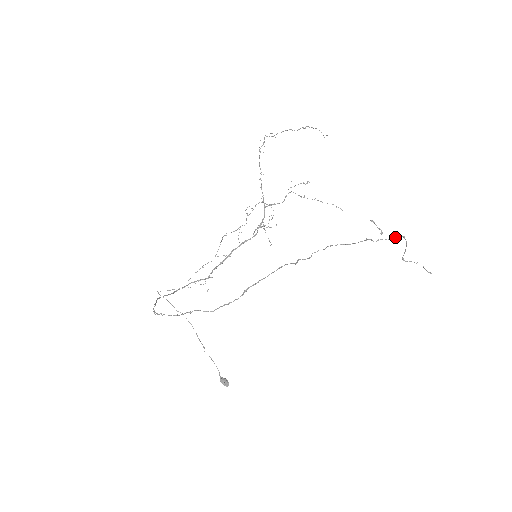
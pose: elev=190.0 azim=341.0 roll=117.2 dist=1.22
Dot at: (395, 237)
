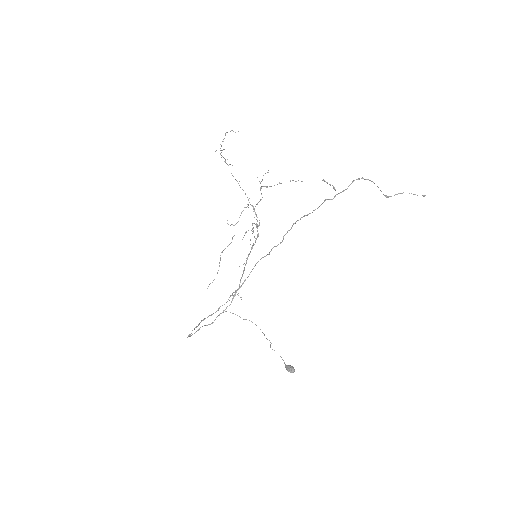
Dot at: (349, 185)
